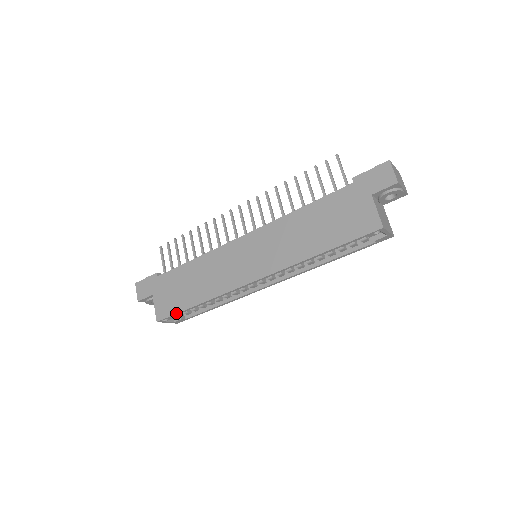
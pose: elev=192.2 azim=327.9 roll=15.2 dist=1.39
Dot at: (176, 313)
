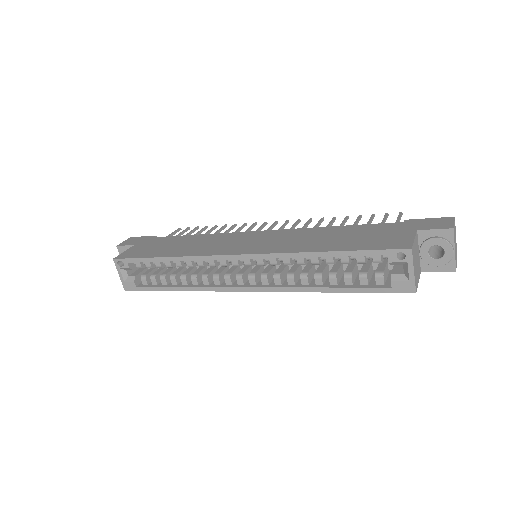
Dot at: (138, 257)
